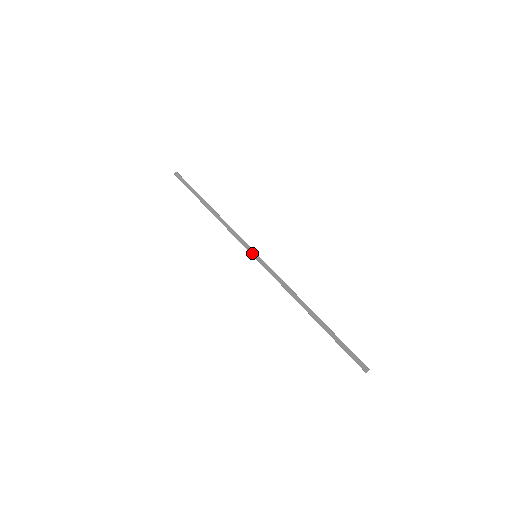
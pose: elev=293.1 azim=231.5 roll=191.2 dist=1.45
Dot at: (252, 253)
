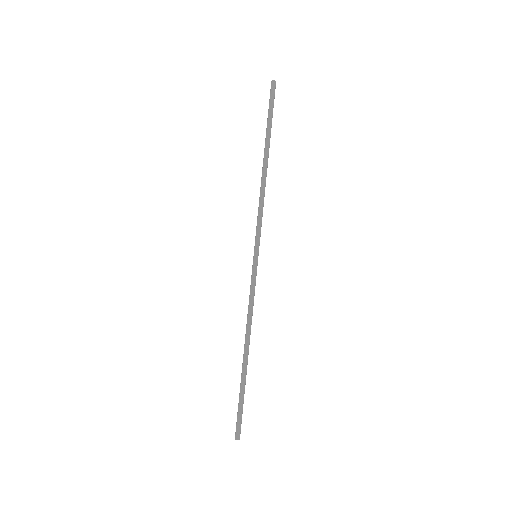
Dot at: (255, 251)
